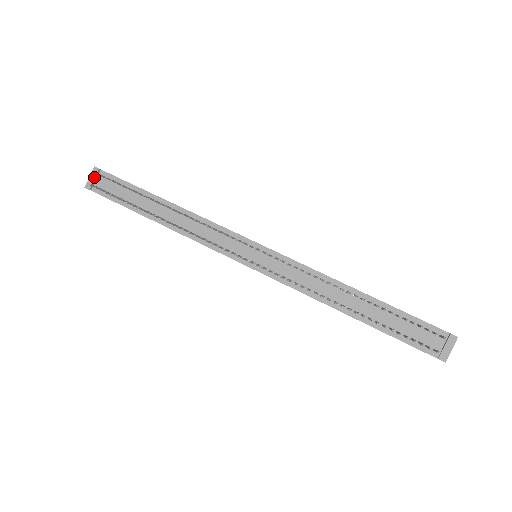
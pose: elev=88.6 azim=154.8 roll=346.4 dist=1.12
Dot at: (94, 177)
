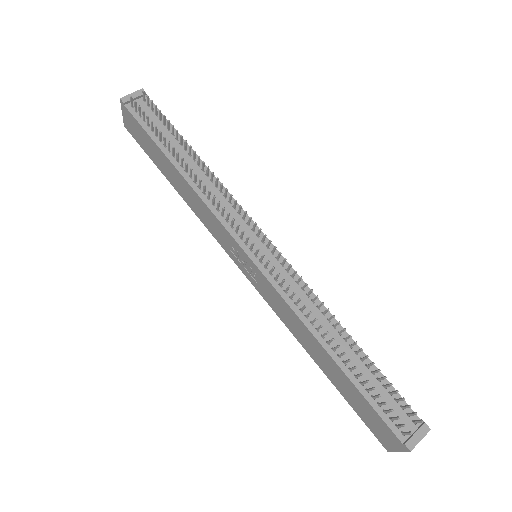
Dot at: (136, 96)
